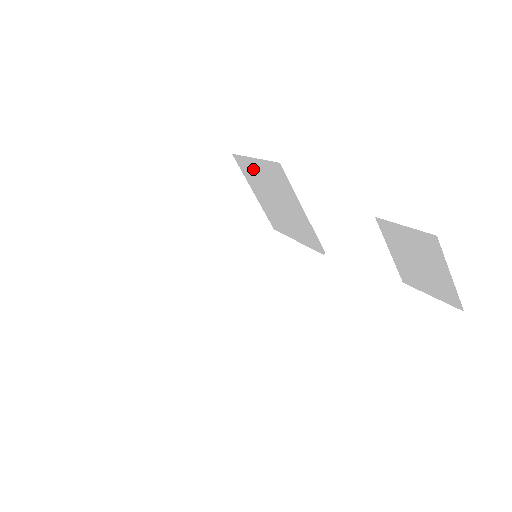
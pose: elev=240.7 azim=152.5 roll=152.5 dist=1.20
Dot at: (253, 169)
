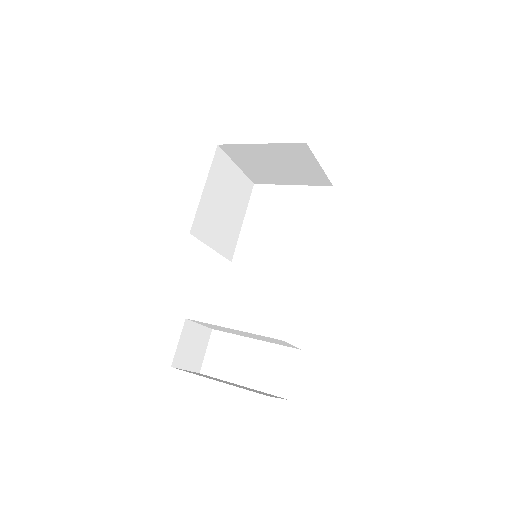
Dot at: occluded
